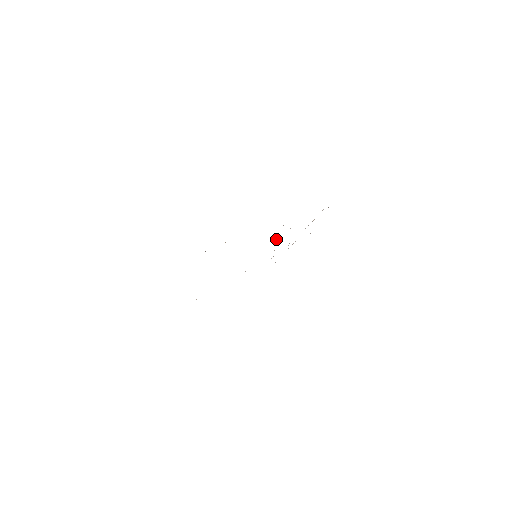
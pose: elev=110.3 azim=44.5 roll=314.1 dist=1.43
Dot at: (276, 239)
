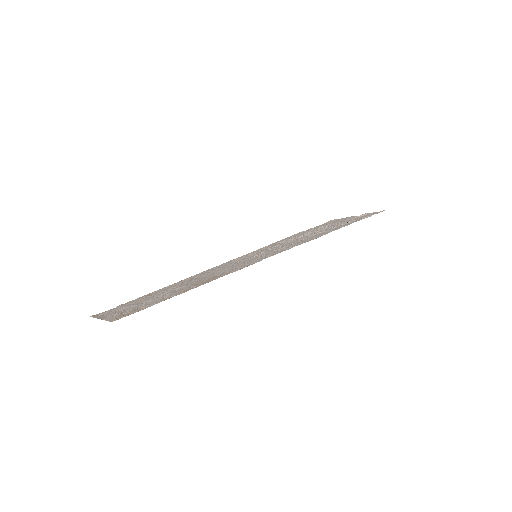
Dot at: (287, 245)
